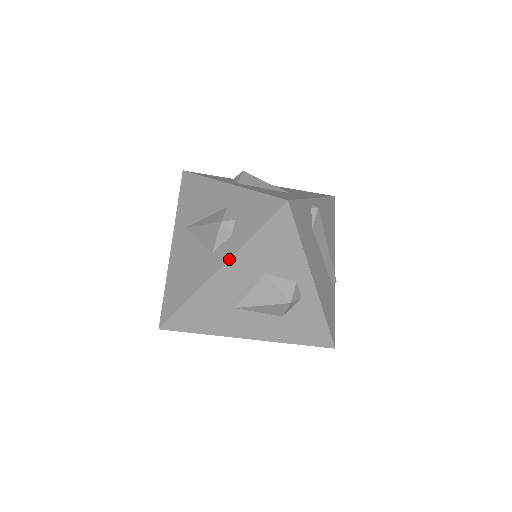
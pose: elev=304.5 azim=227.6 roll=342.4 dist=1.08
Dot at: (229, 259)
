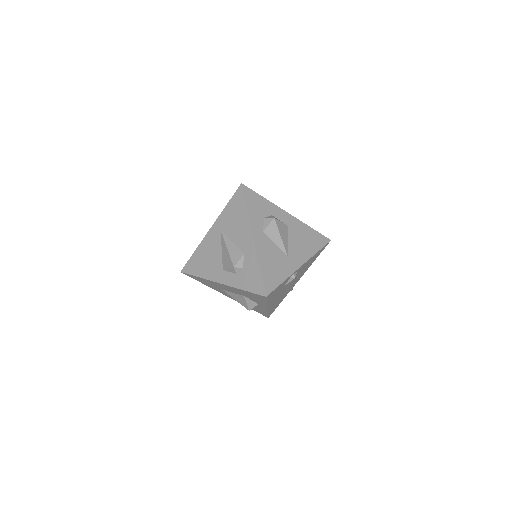
Dot at: (227, 285)
